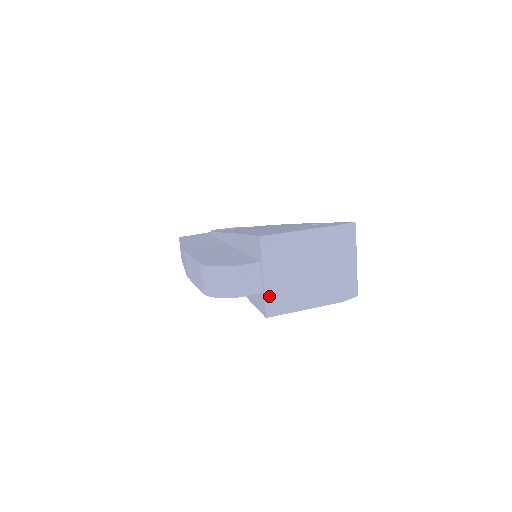
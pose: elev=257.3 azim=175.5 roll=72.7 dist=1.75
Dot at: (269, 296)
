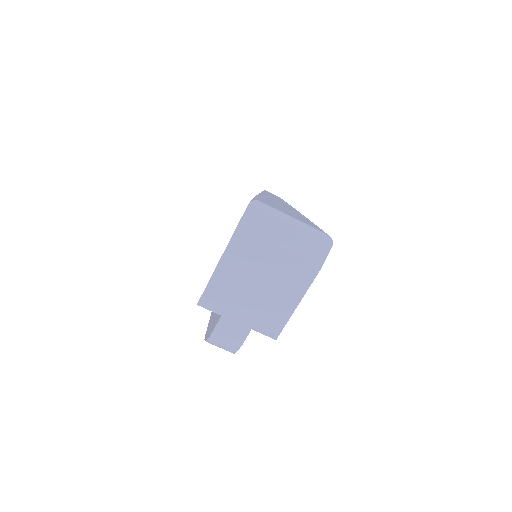
Dot at: (258, 327)
